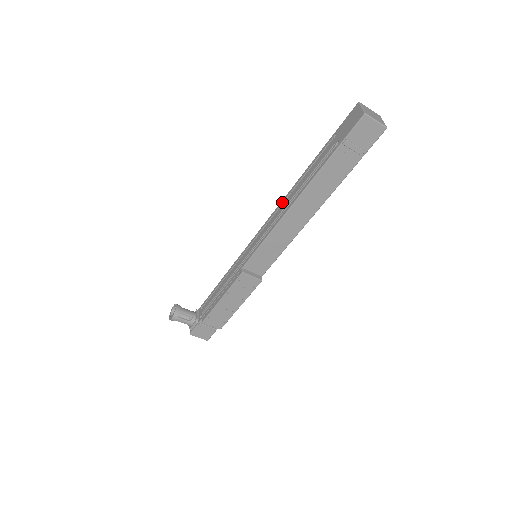
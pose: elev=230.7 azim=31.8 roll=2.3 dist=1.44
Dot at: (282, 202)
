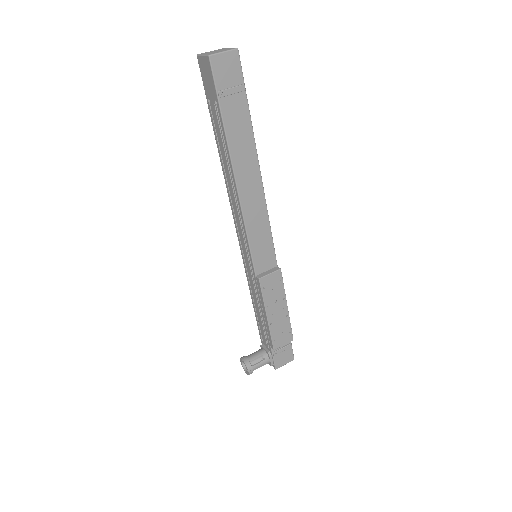
Dot at: (228, 194)
